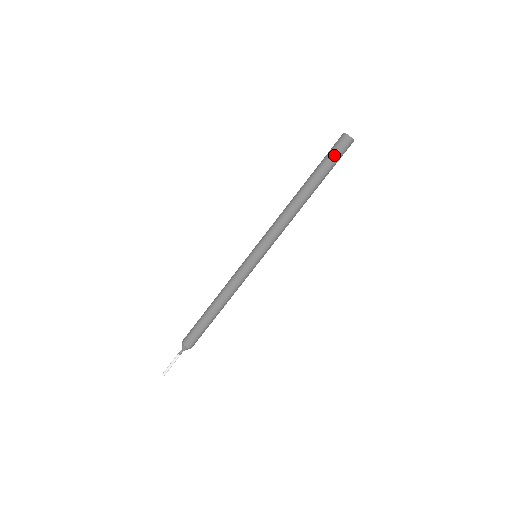
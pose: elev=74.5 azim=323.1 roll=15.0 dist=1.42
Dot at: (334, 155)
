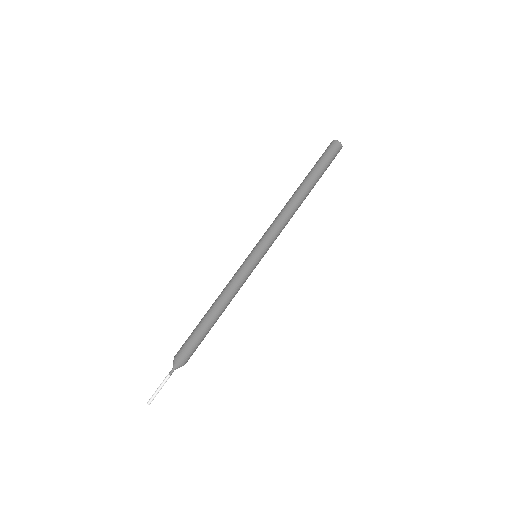
Dot at: (329, 158)
